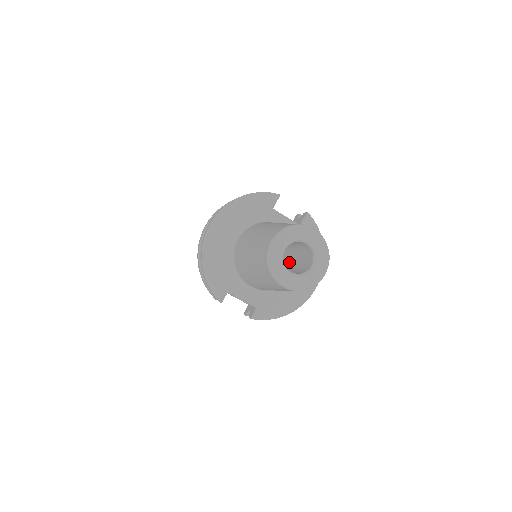
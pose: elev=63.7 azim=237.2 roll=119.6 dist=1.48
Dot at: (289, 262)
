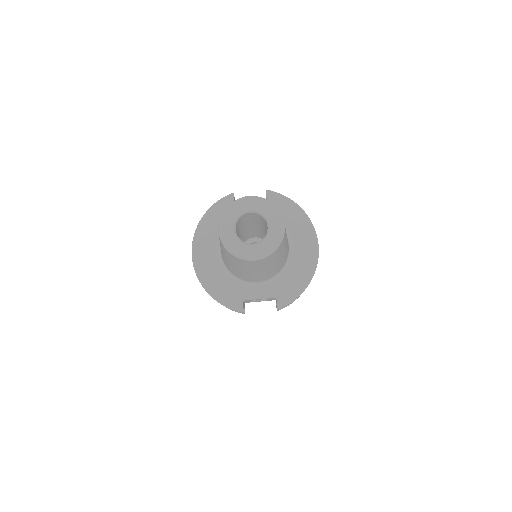
Dot at: occluded
